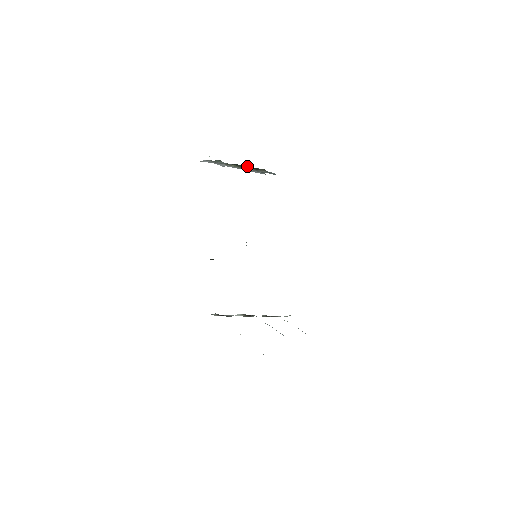
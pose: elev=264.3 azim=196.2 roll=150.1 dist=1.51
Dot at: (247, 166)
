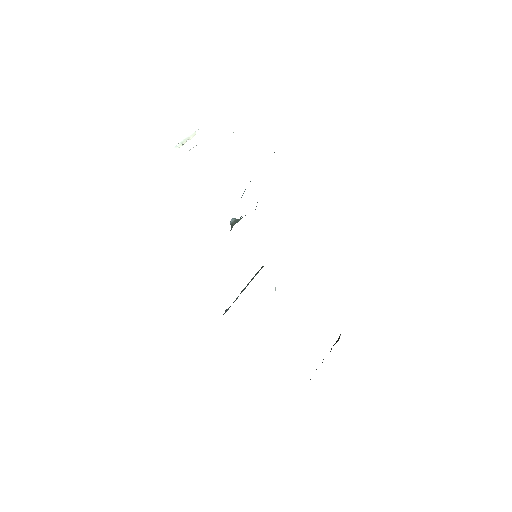
Dot at: occluded
